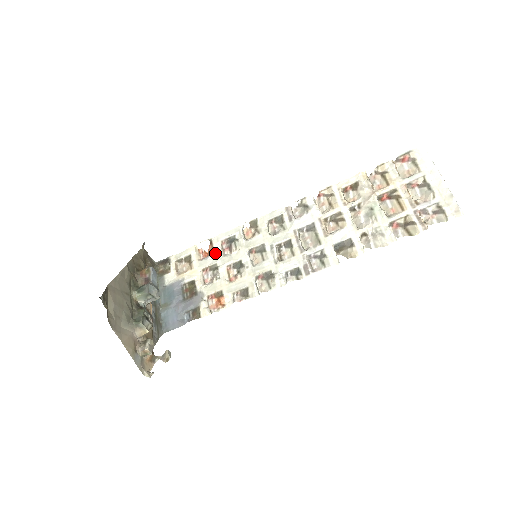
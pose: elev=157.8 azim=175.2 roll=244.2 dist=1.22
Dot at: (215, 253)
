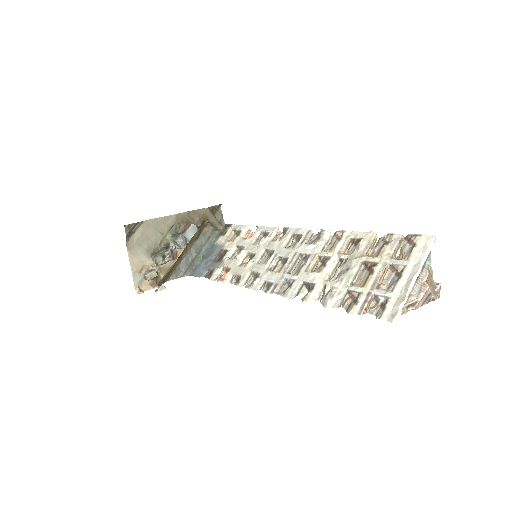
Dot at: (251, 238)
